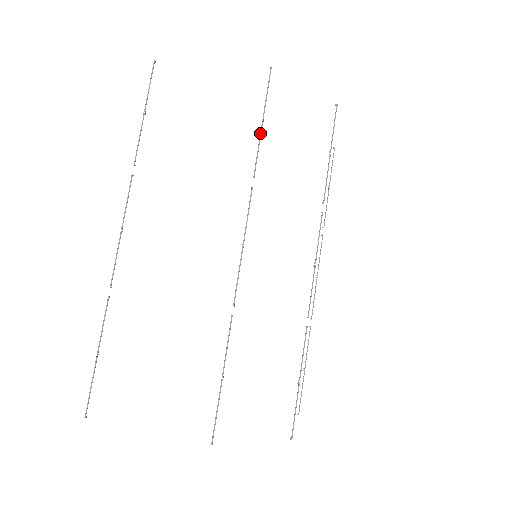
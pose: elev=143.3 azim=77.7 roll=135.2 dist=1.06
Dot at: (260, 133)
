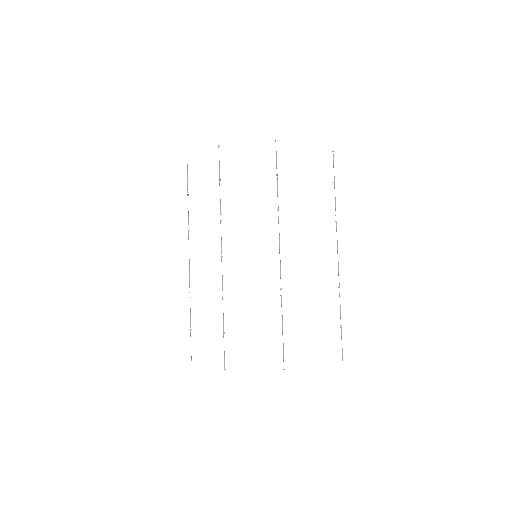
Dot at: occluded
